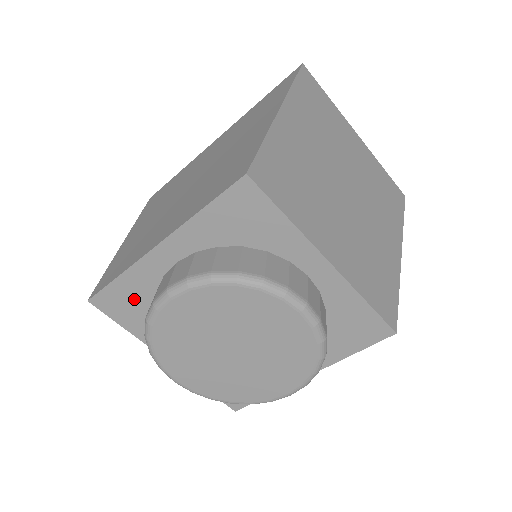
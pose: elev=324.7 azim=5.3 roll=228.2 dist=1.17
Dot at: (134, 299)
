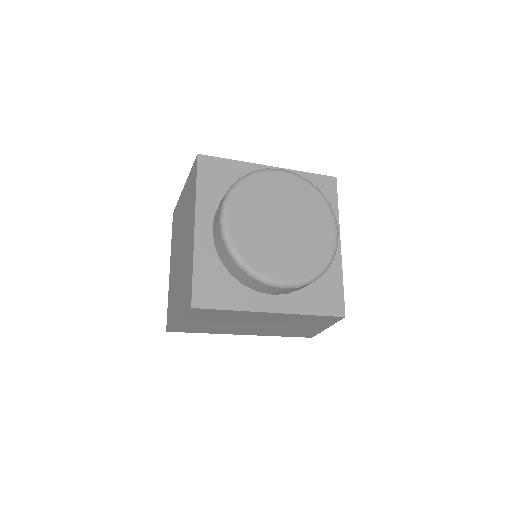
Dot at: (225, 176)
